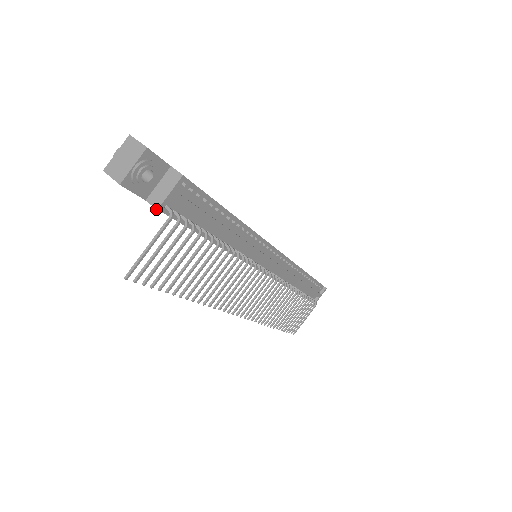
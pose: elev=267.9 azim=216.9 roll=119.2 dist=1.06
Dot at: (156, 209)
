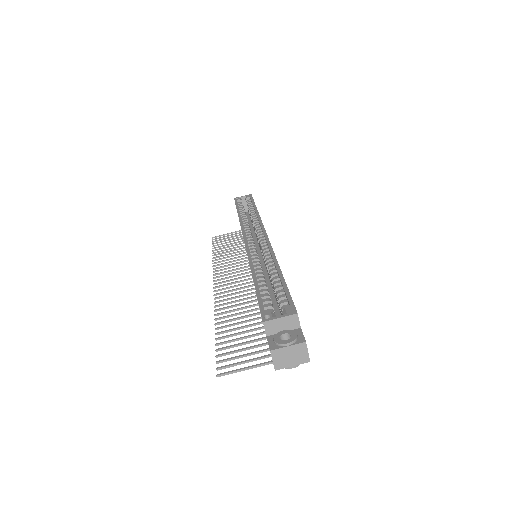
Dot at: occluded
